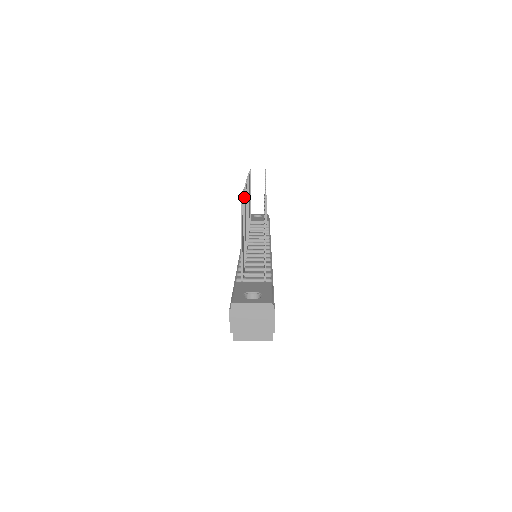
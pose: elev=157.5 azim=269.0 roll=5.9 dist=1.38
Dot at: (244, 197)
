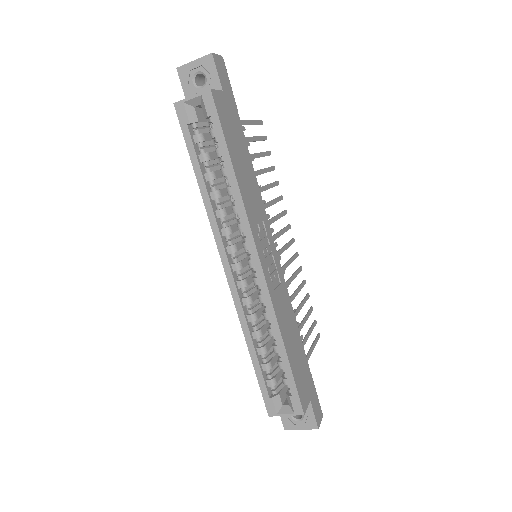
Dot at: occluded
